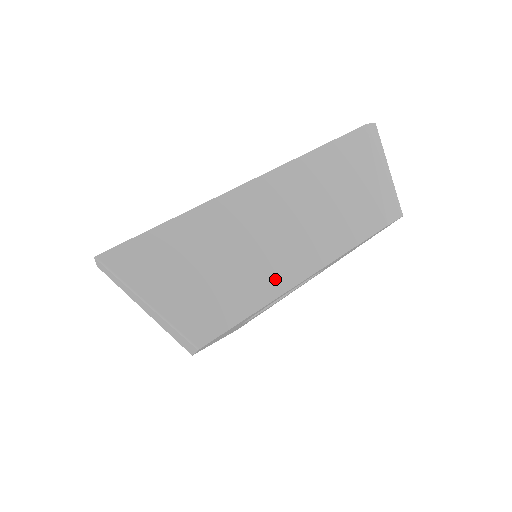
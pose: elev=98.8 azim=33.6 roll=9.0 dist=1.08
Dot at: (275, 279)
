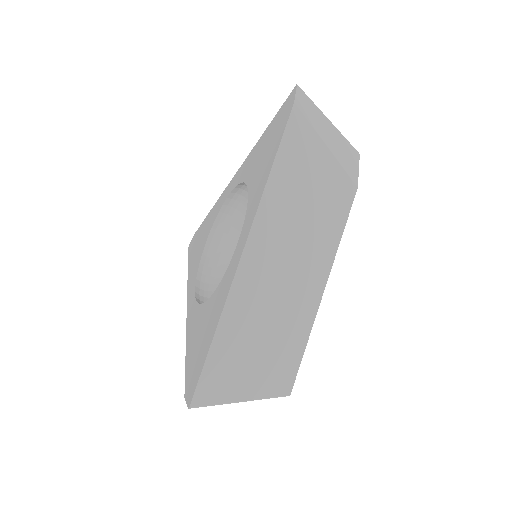
Dot at: (306, 309)
